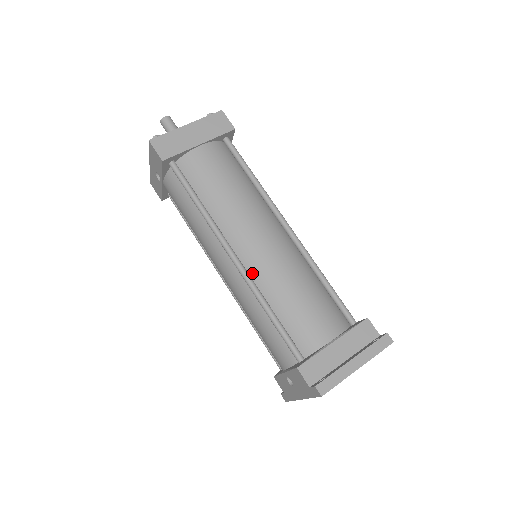
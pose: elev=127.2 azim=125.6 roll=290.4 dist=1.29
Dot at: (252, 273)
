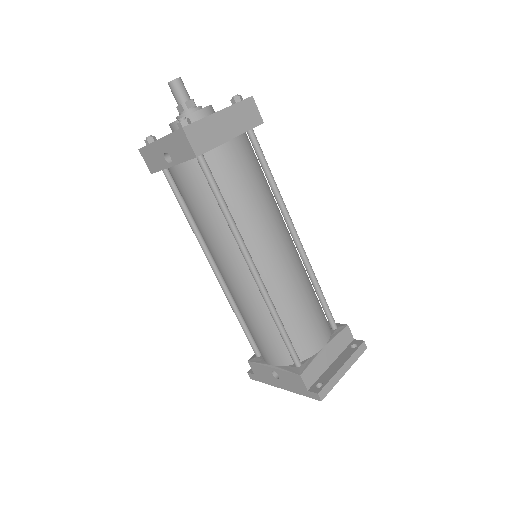
Dot at: (267, 285)
